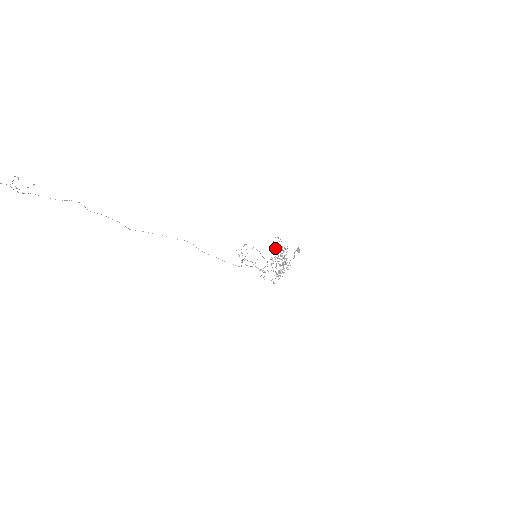
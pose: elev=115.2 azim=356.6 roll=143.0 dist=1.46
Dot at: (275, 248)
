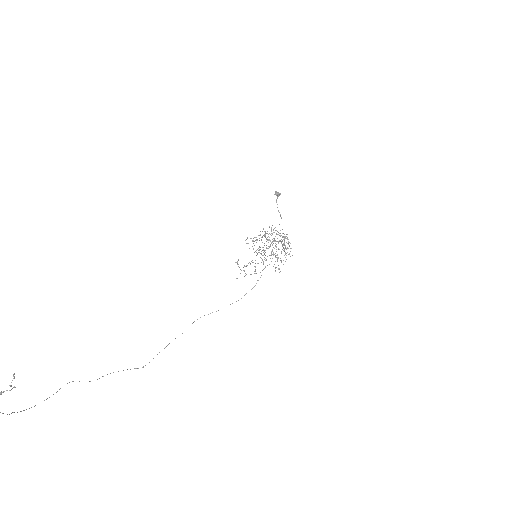
Dot at: occluded
